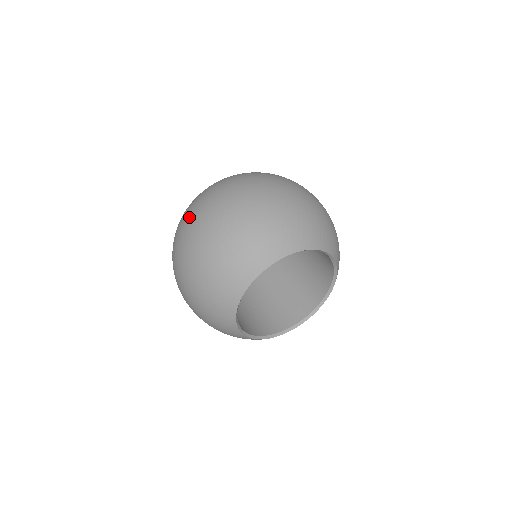
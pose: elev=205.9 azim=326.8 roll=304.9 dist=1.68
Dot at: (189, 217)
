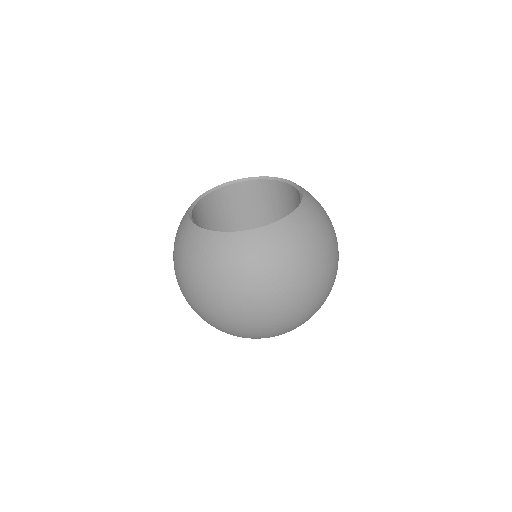
Dot at: (273, 284)
